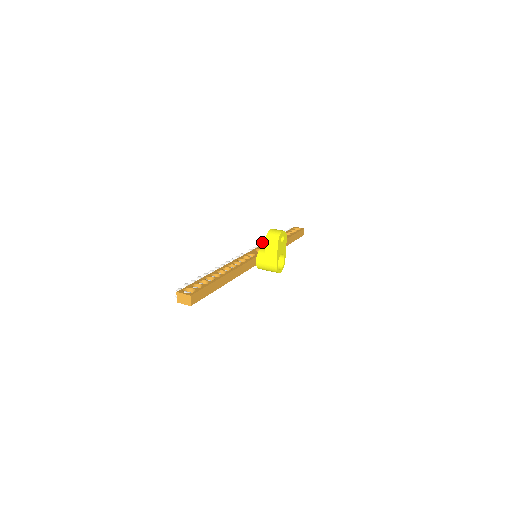
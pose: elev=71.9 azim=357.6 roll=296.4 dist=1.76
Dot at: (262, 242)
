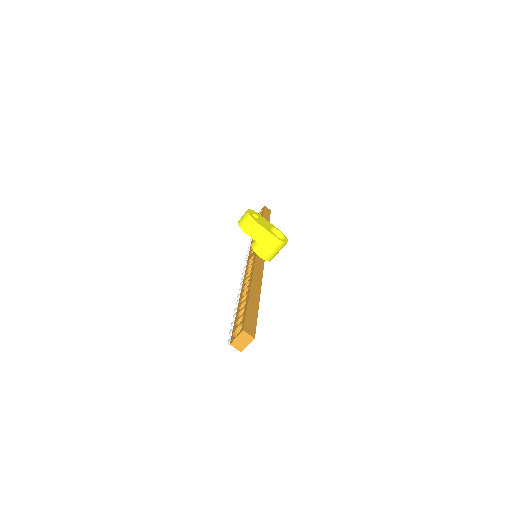
Dot at: occluded
